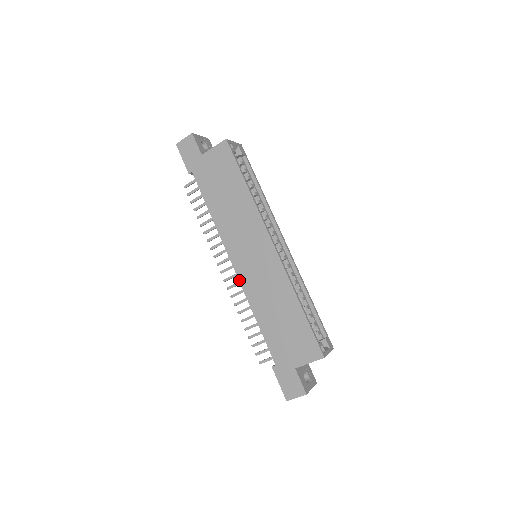
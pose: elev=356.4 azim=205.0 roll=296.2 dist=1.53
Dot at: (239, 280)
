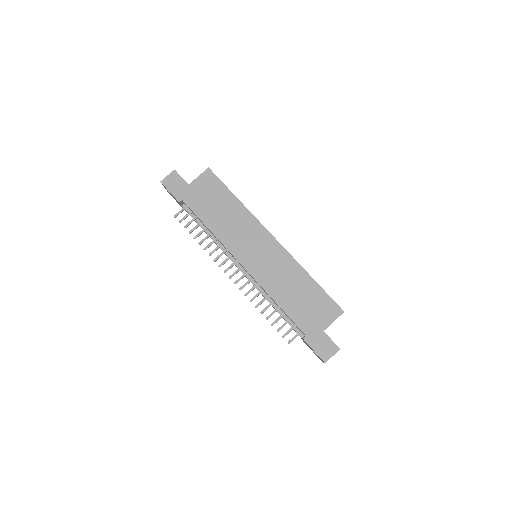
Dot at: (251, 276)
